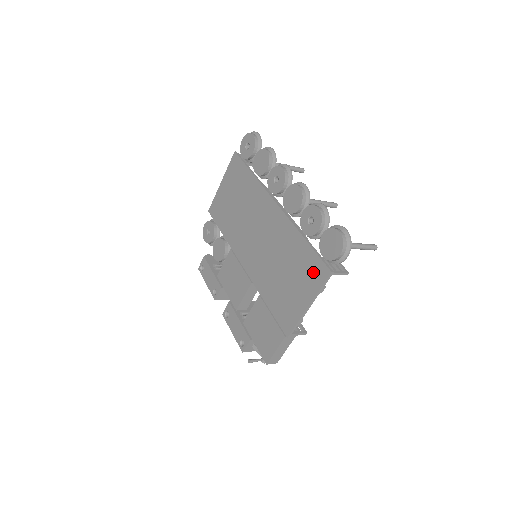
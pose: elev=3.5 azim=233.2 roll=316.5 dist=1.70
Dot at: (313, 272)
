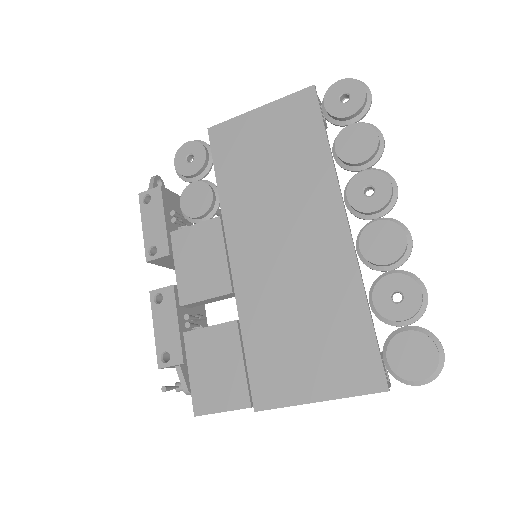
Dot at: (356, 366)
